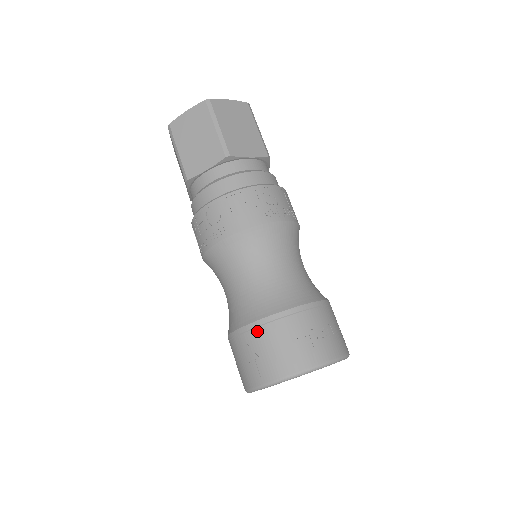
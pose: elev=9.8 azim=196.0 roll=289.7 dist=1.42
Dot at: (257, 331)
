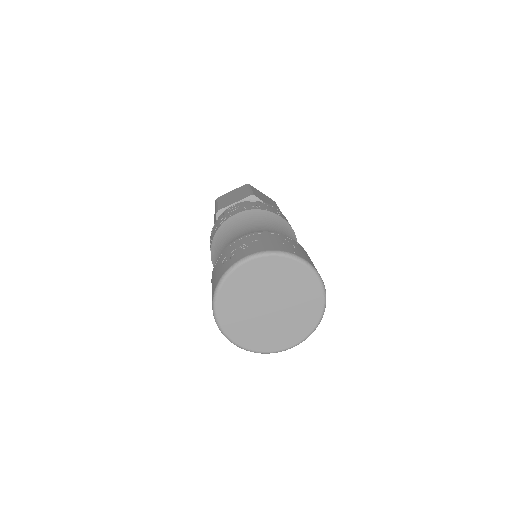
Dot at: occluded
